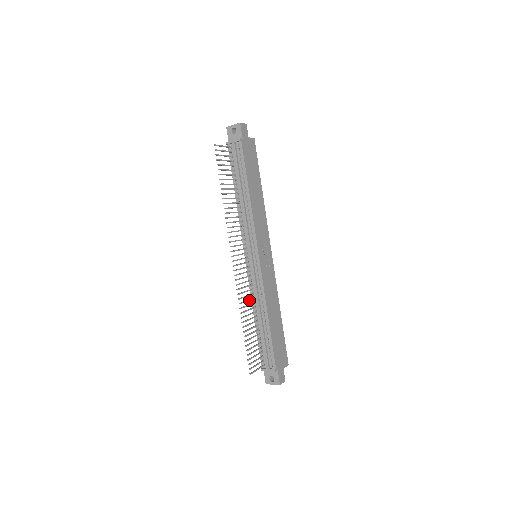
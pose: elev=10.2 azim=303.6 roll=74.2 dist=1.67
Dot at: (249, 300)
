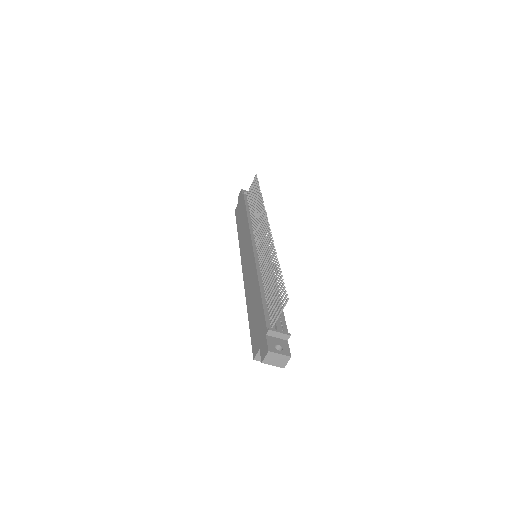
Dot at: (266, 263)
